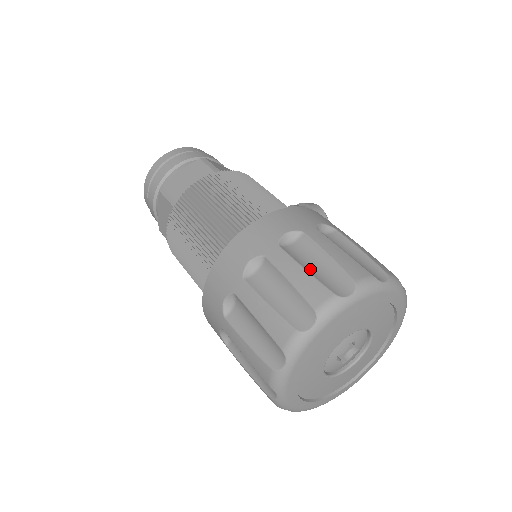
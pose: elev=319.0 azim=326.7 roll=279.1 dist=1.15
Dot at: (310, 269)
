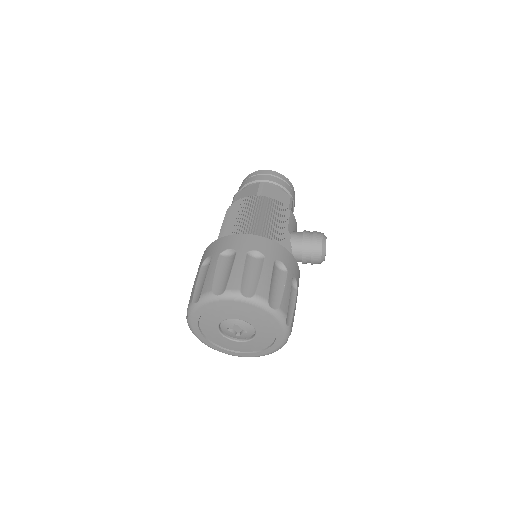
Dot at: (218, 274)
